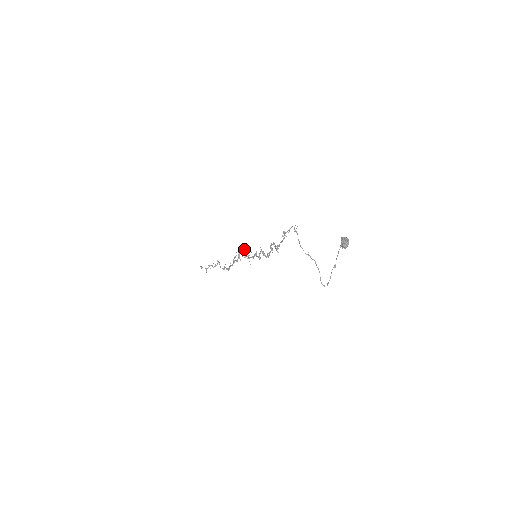
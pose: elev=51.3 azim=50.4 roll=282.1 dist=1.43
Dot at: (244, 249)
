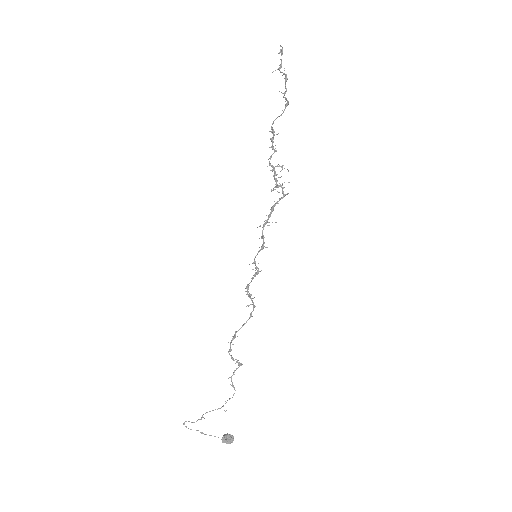
Dot at: (287, 194)
